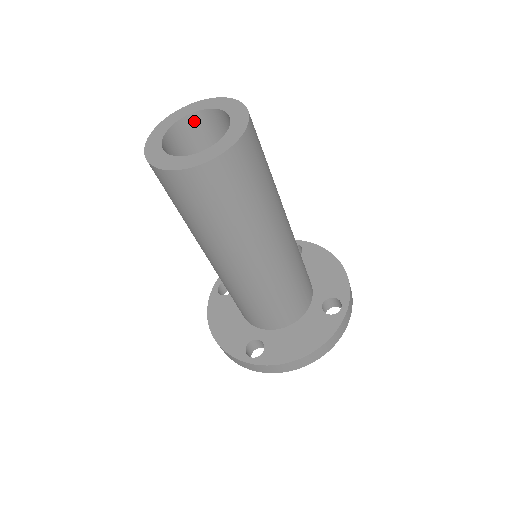
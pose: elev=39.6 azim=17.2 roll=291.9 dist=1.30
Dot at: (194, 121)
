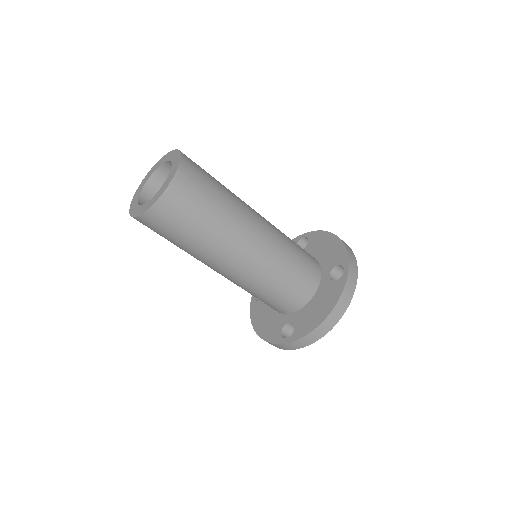
Dot at: (158, 177)
